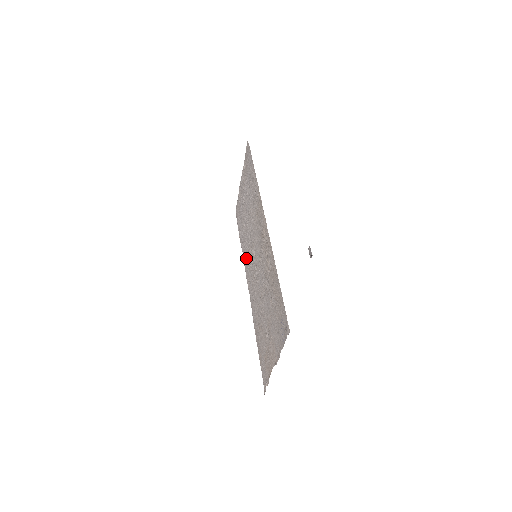
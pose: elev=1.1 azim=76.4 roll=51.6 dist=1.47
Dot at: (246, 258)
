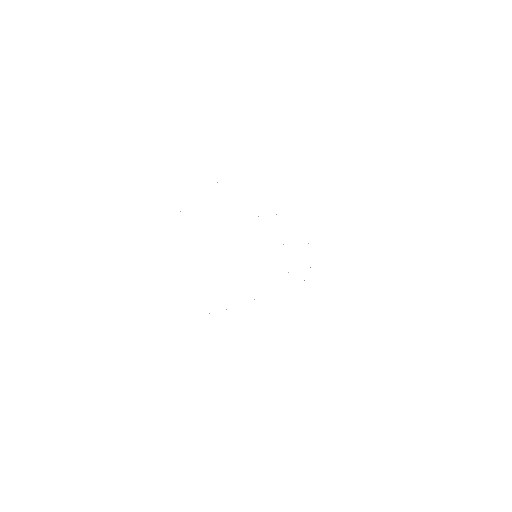
Dot at: occluded
